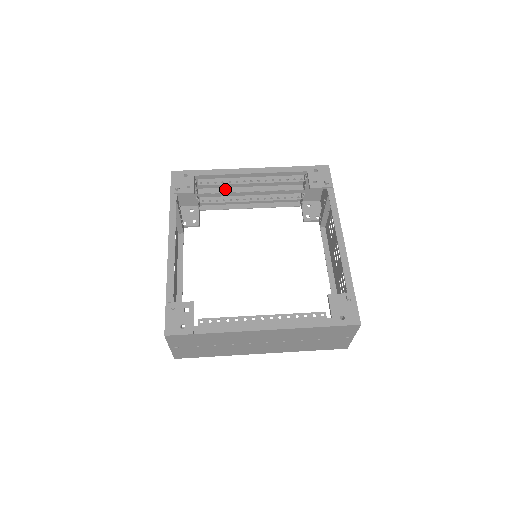
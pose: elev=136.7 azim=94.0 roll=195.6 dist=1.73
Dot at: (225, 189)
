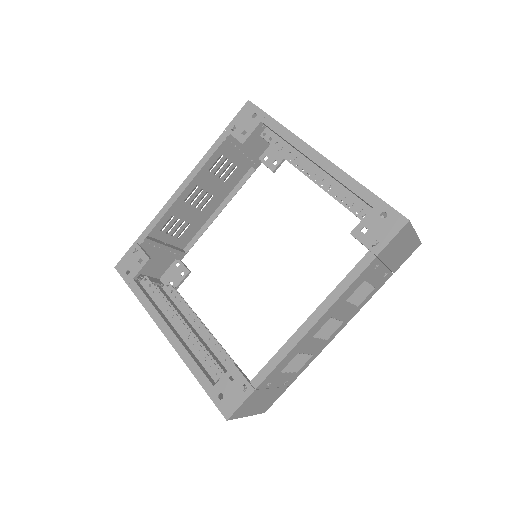
Dot at: occluded
